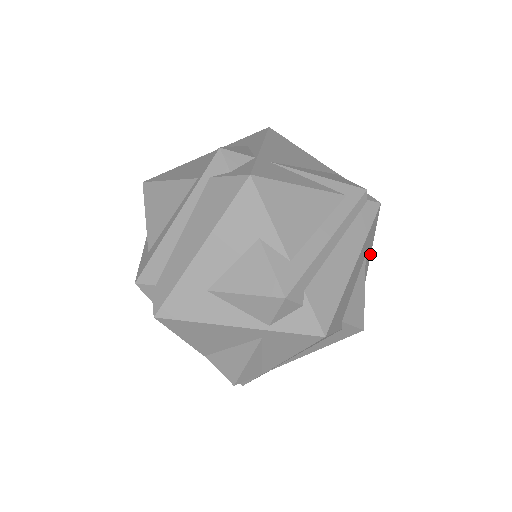
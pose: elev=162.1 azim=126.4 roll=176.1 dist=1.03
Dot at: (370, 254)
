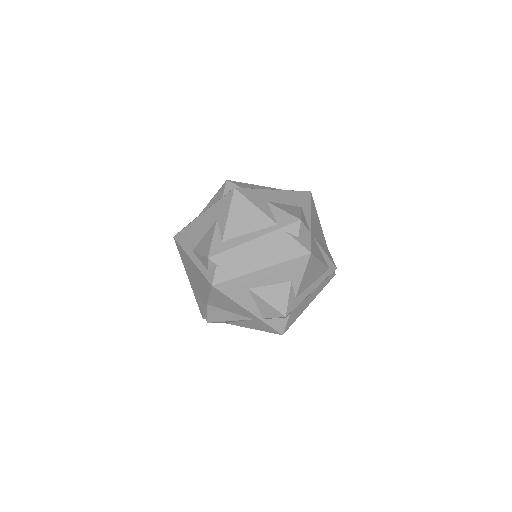
Dot at: occluded
